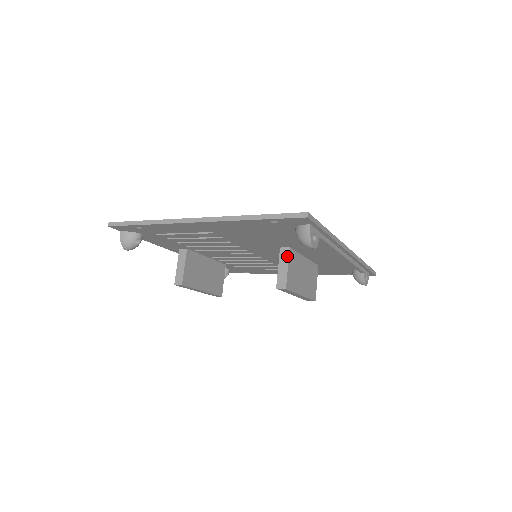
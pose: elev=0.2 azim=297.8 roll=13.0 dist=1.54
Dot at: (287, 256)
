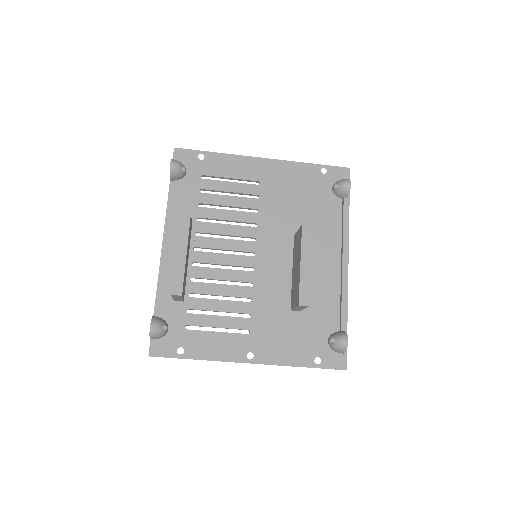
Dot at: occluded
